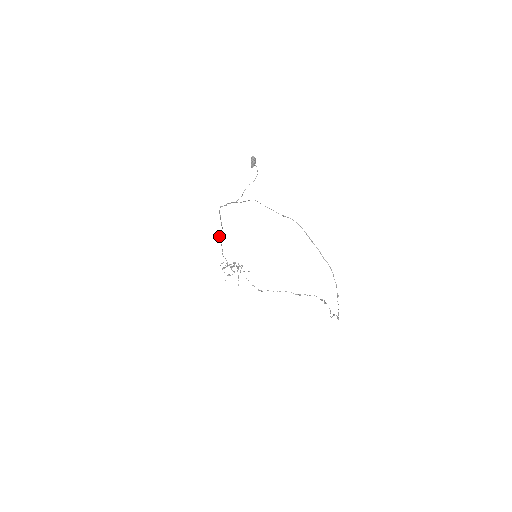
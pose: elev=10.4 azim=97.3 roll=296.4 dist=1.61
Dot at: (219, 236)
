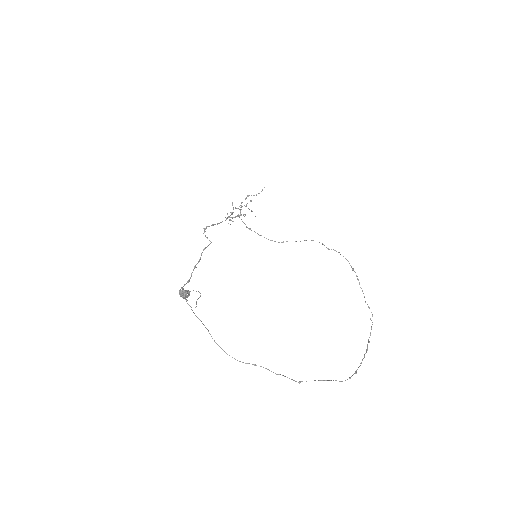
Dot at: (204, 232)
